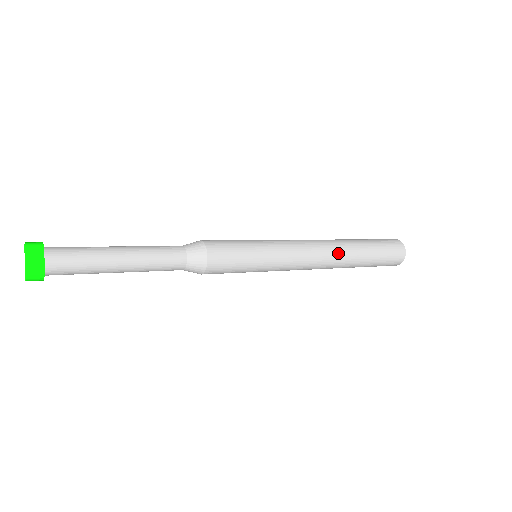
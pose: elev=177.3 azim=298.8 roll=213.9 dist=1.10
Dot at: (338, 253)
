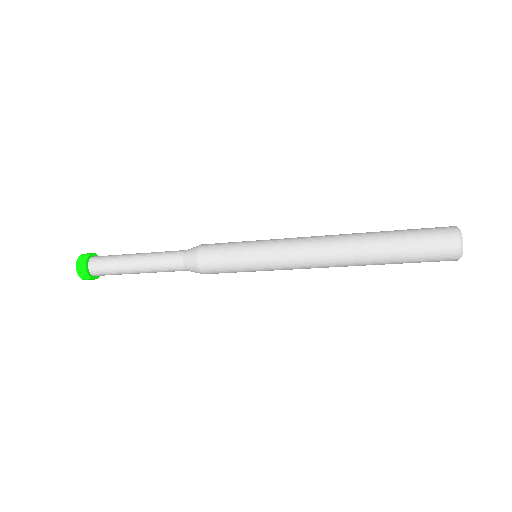
Dot at: (345, 256)
